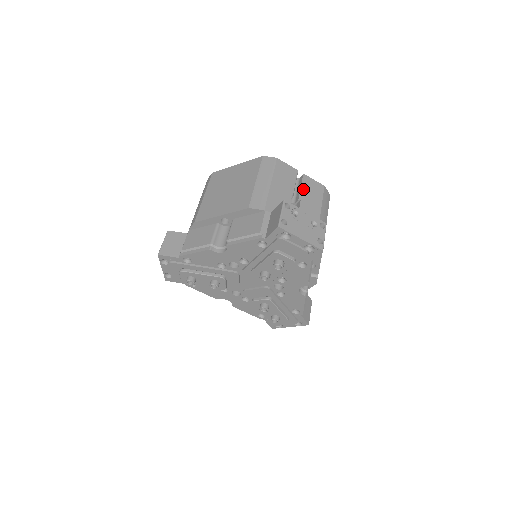
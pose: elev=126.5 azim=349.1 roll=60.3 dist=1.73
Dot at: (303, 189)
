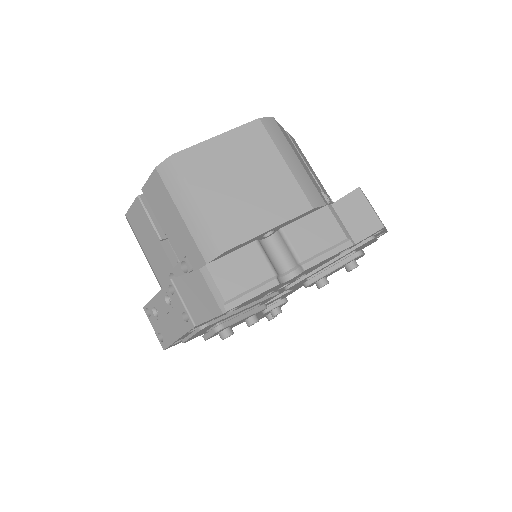
Dot at: (300, 154)
